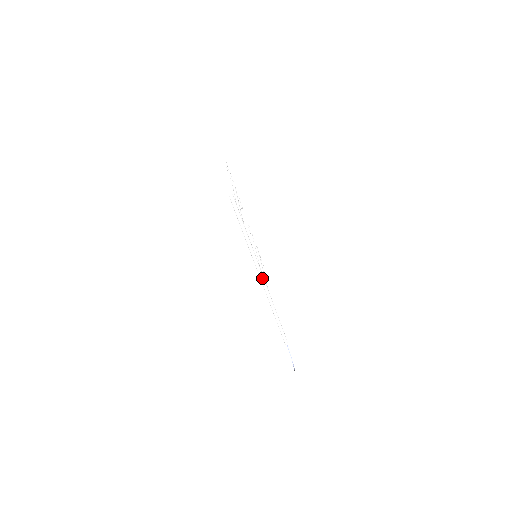
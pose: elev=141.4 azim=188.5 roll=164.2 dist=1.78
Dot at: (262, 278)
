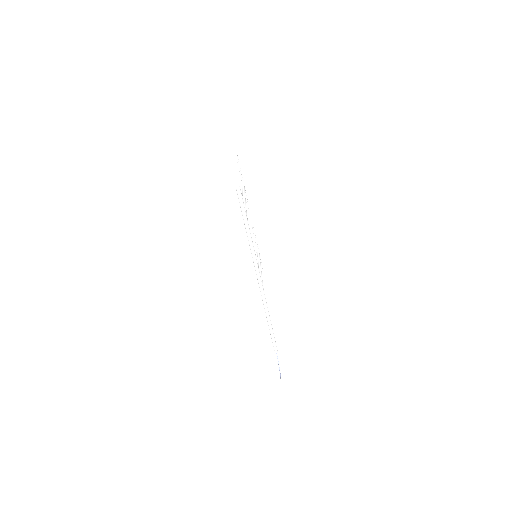
Dot at: (259, 278)
